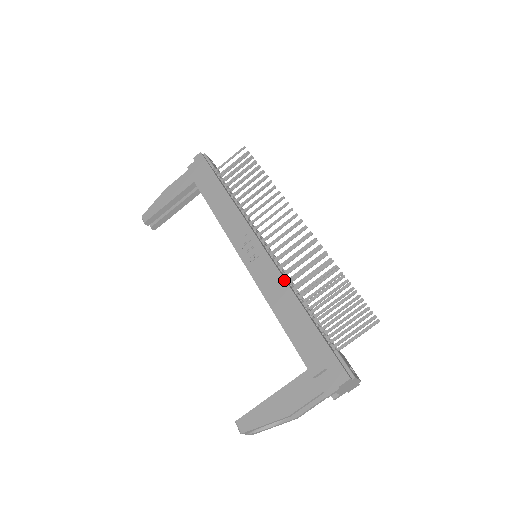
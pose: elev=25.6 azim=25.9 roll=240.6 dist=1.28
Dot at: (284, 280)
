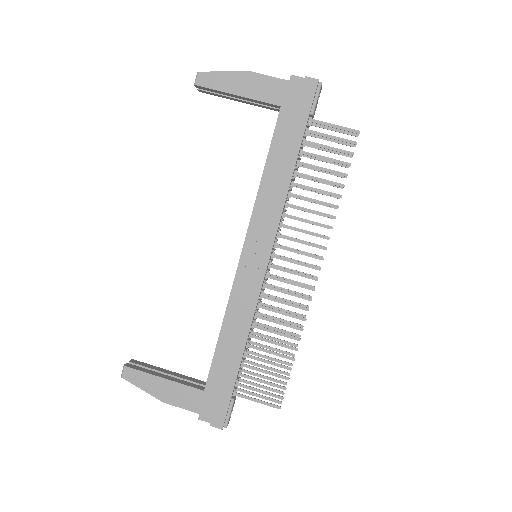
Dot at: (252, 317)
